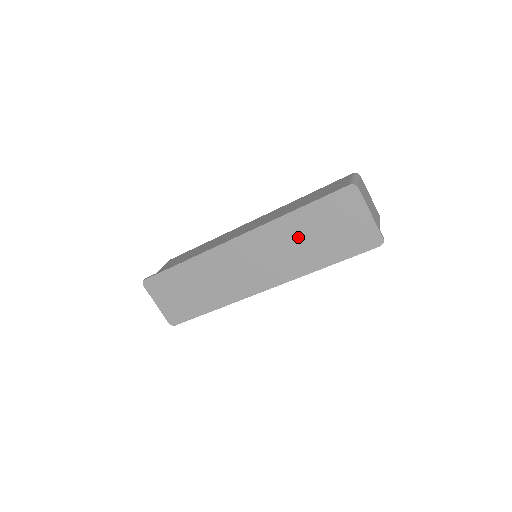
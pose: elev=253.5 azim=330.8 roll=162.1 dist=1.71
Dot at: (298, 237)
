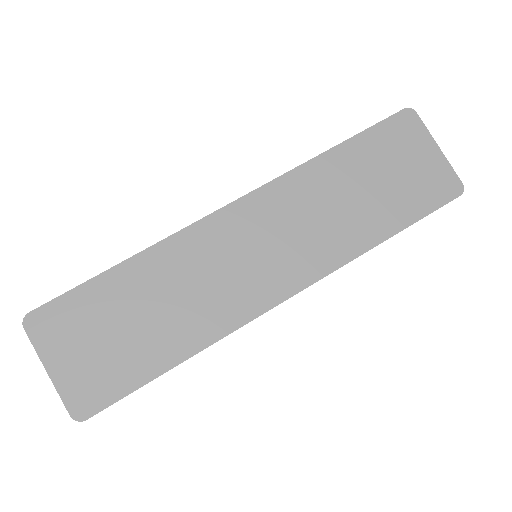
Dot at: (339, 191)
